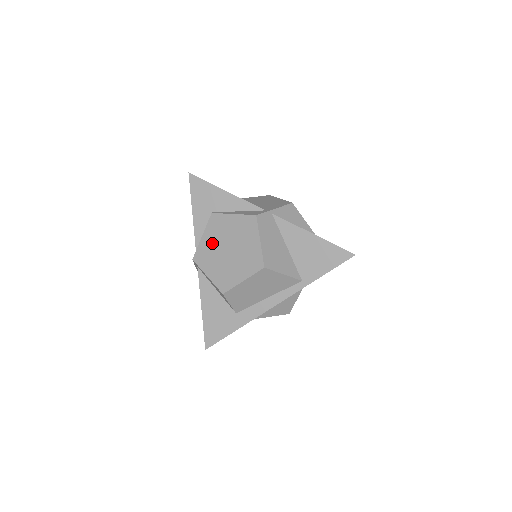
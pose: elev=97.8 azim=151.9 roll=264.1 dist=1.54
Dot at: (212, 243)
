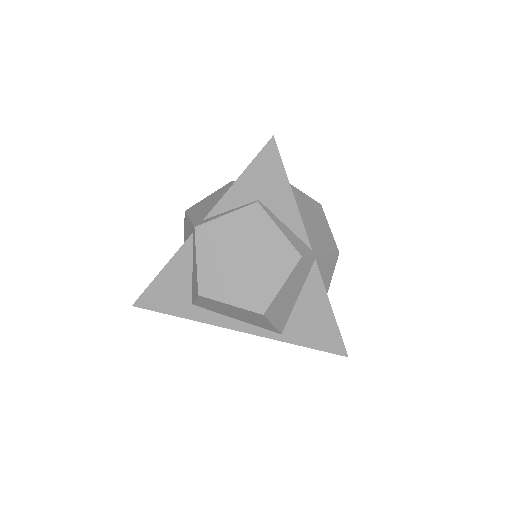
Dot at: (231, 234)
